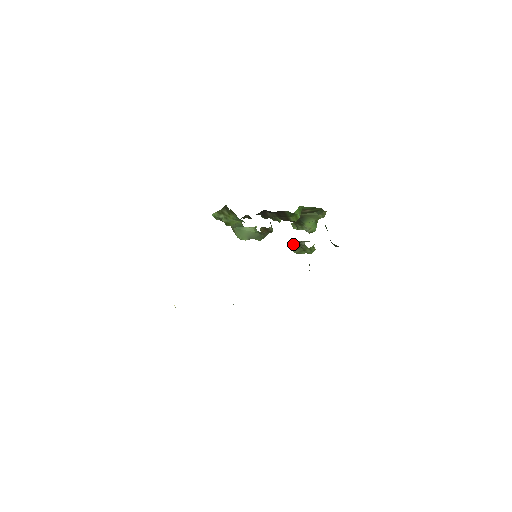
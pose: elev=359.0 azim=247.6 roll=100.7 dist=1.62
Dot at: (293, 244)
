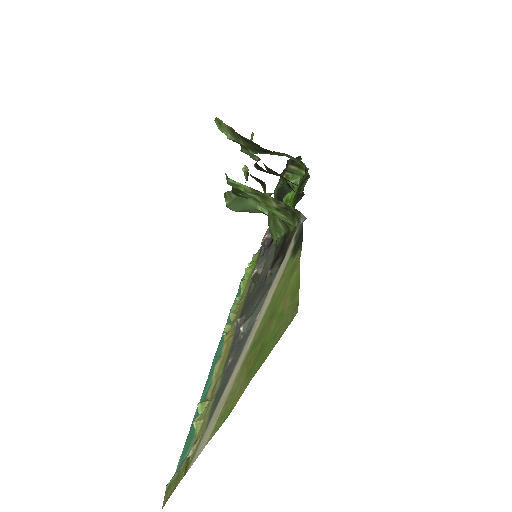
Dot at: occluded
